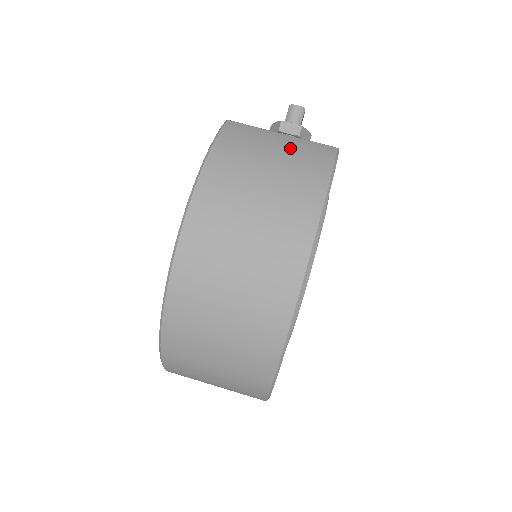
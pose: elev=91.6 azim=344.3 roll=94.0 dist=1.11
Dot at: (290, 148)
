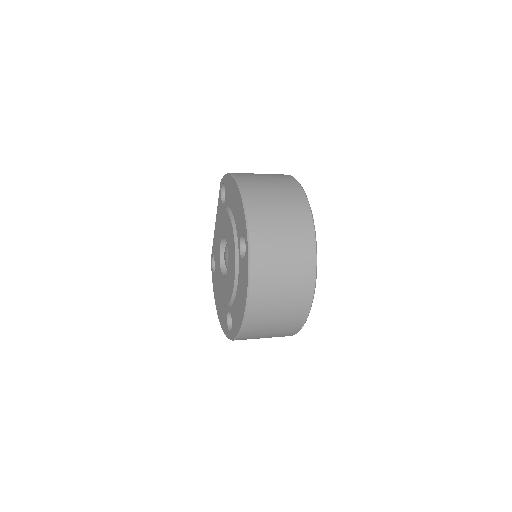
Dot at: occluded
